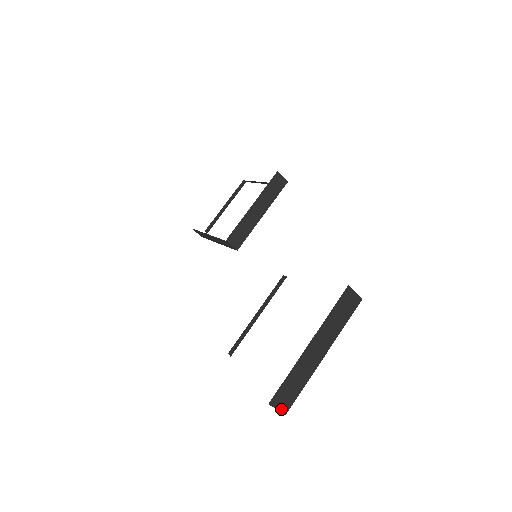
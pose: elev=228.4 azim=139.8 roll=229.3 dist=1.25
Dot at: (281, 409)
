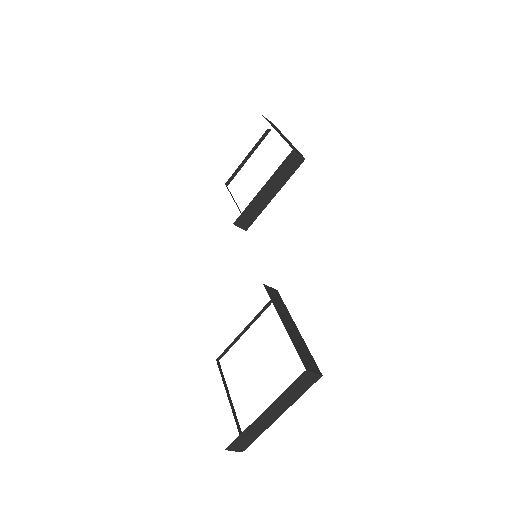
Dot at: (238, 450)
